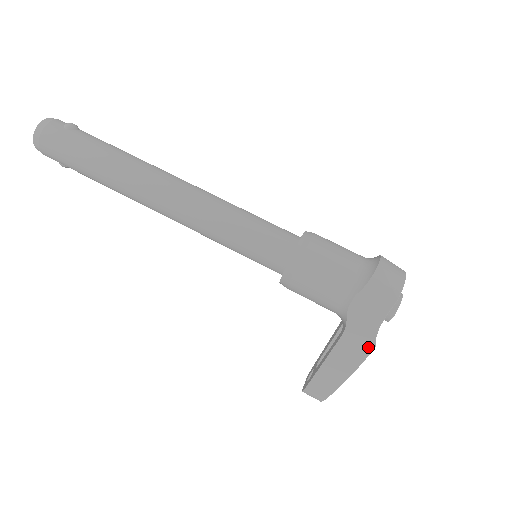
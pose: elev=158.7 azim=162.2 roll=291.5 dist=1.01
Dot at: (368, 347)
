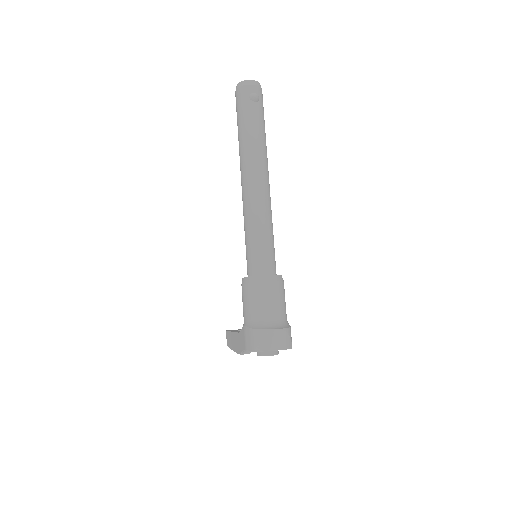
Dot at: (240, 351)
